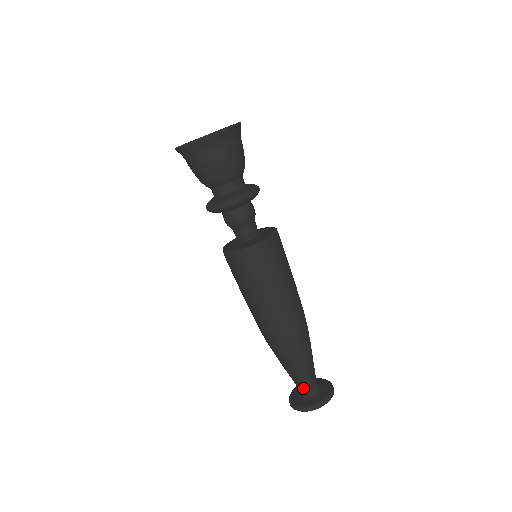
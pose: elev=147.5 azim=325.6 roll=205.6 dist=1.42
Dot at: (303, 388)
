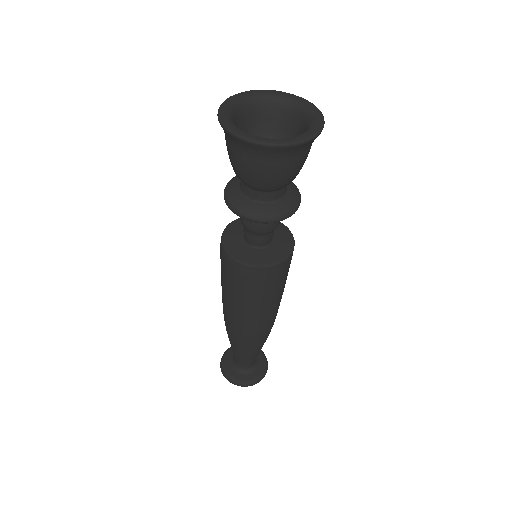
Dot at: occluded
